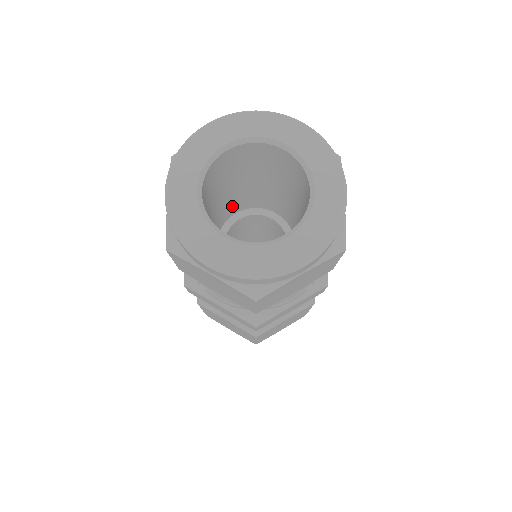
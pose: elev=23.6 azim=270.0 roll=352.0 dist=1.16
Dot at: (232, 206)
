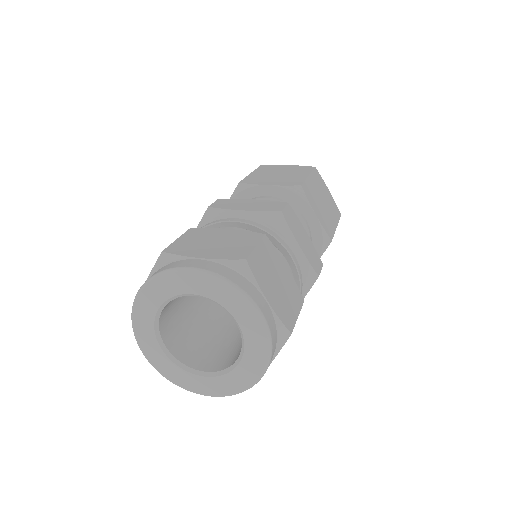
Dot at: occluded
